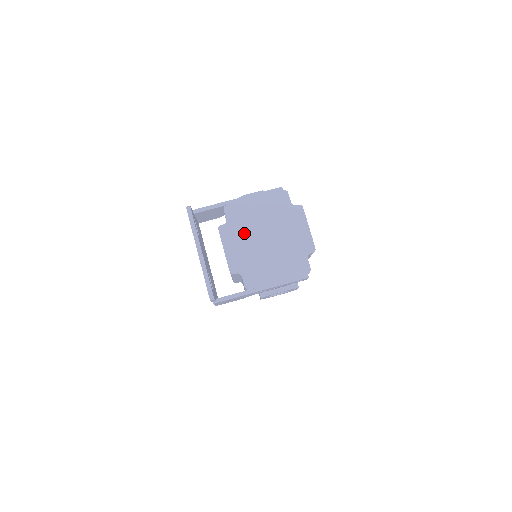
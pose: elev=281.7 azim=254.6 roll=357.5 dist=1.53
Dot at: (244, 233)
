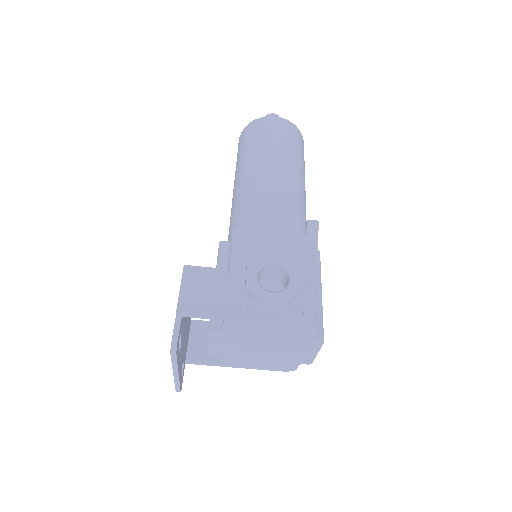
Dot at: (239, 341)
